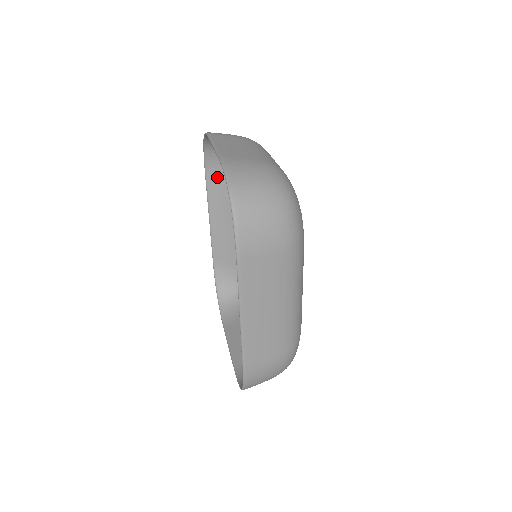
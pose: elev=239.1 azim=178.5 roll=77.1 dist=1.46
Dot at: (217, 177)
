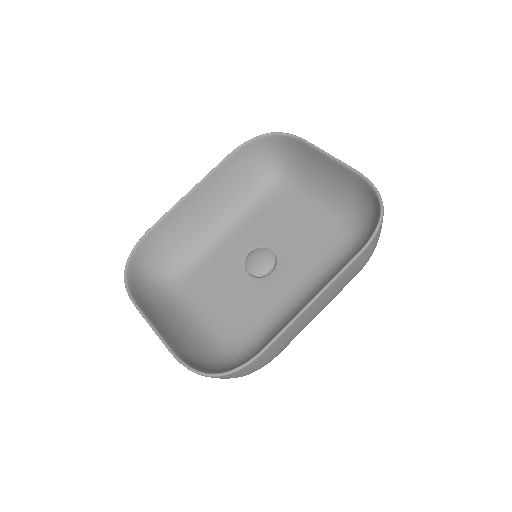
Dot at: (235, 166)
